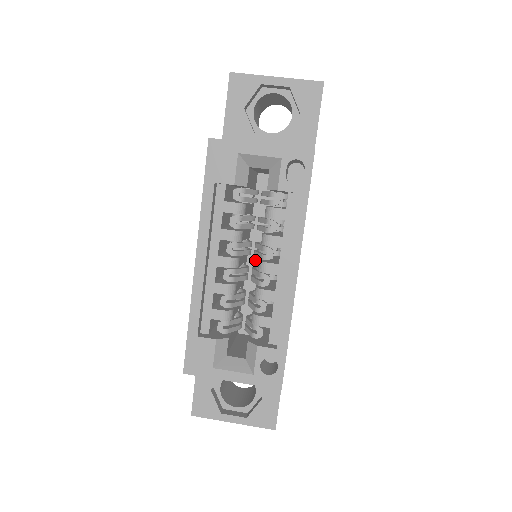
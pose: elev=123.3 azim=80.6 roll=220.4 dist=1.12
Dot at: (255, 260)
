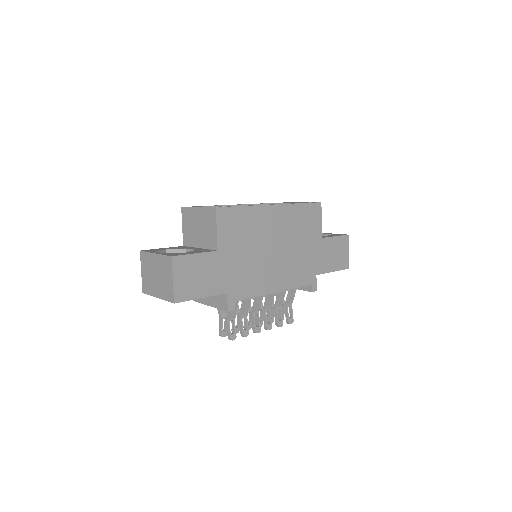
Dot at: occluded
